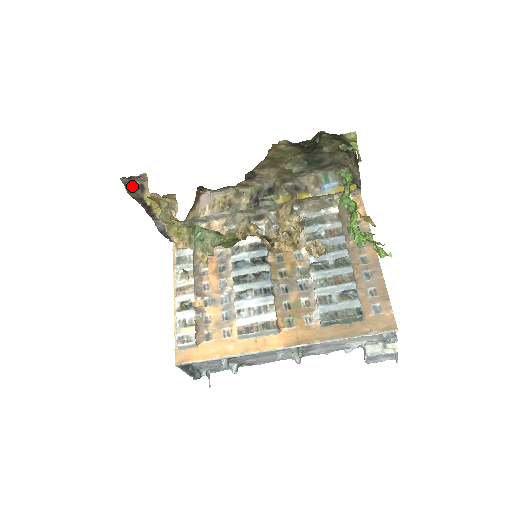
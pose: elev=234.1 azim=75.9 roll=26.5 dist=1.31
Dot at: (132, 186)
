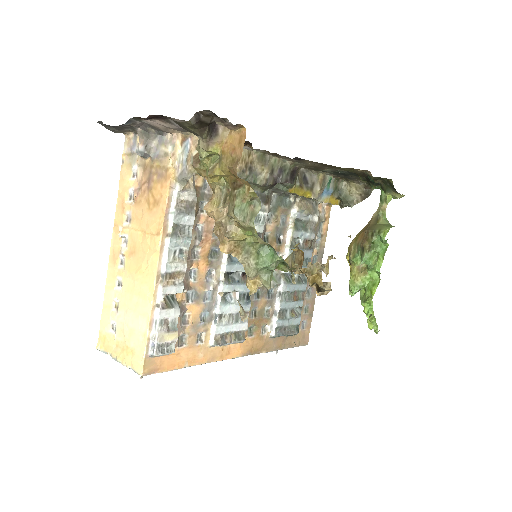
Dot at: (205, 121)
